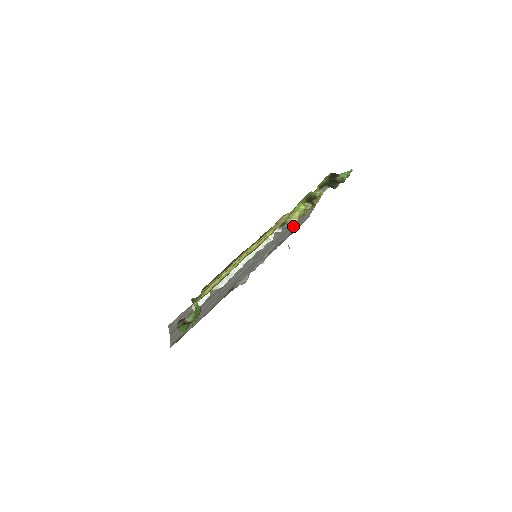
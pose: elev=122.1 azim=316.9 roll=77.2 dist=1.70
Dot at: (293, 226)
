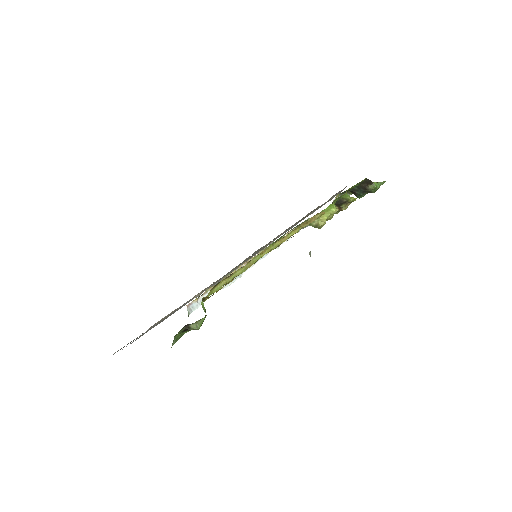
Dot at: occluded
